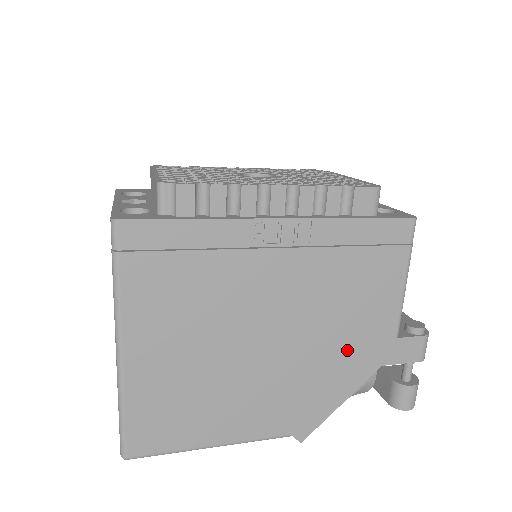
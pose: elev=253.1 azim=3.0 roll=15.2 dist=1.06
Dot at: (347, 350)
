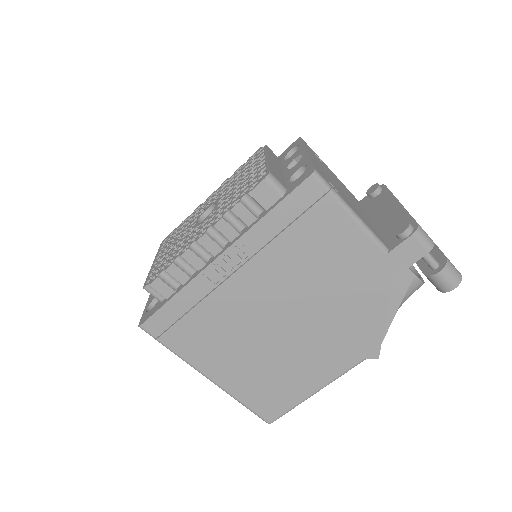
Dot at: (352, 288)
